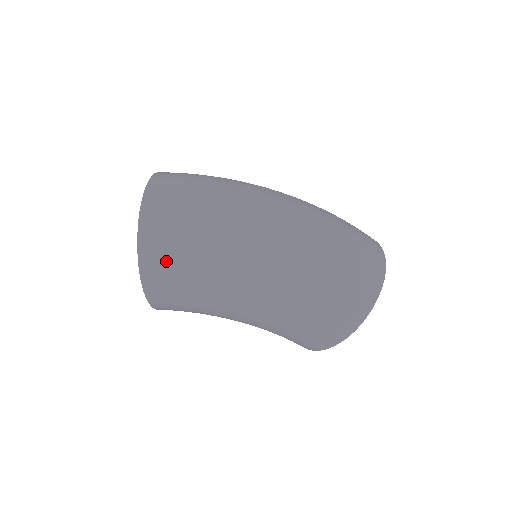
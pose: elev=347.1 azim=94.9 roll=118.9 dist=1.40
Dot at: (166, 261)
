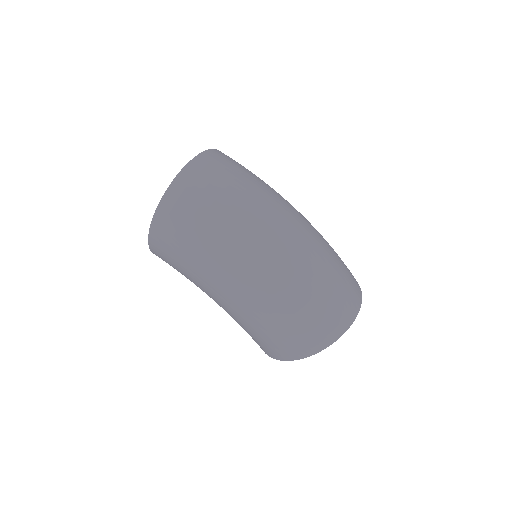
Dot at: (171, 236)
